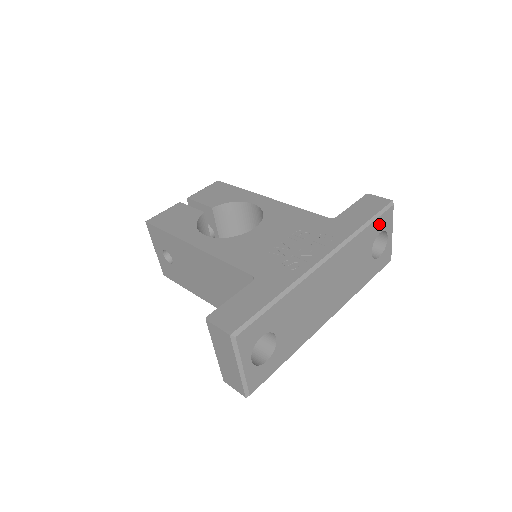
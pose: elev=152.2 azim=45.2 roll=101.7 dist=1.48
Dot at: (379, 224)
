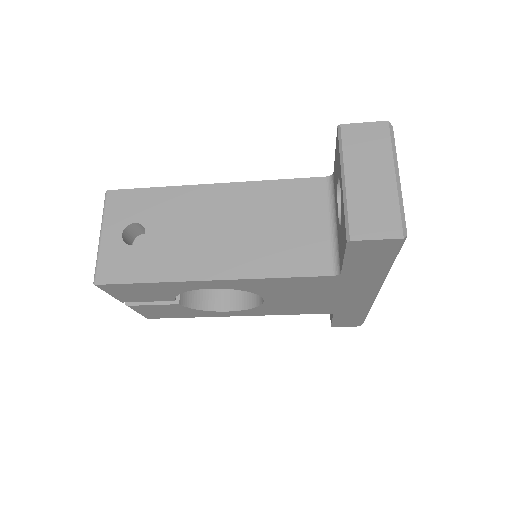
Dot at: occluded
